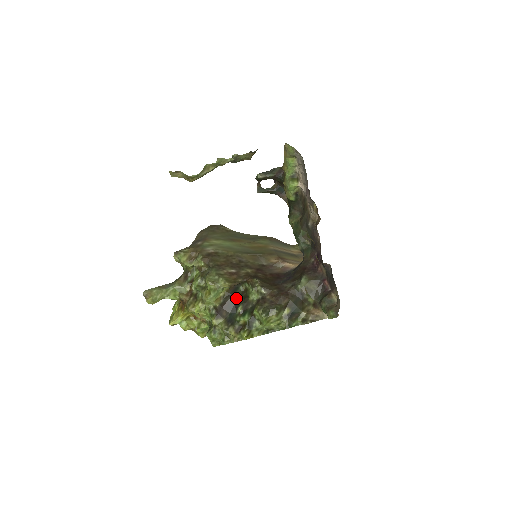
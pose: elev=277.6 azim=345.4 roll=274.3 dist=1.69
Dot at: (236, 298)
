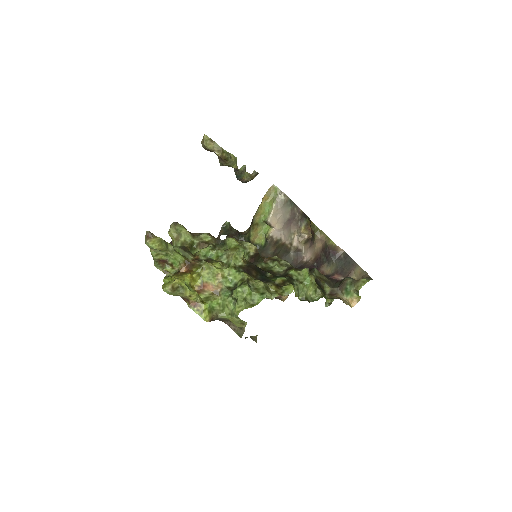
Dot at: (259, 268)
